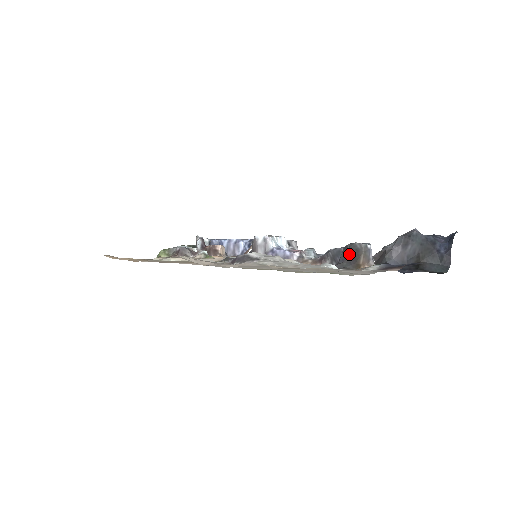
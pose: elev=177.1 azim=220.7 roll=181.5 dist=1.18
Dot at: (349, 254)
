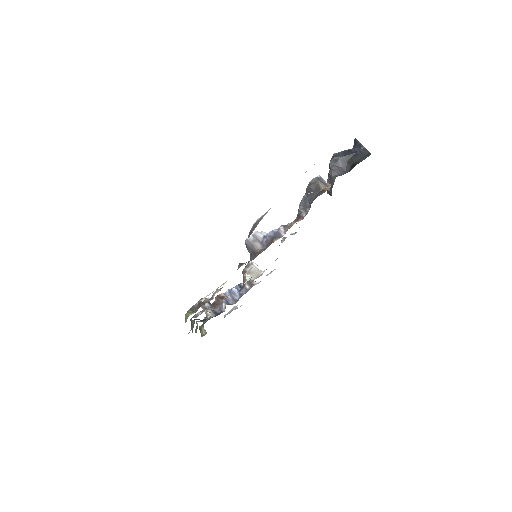
Dot at: (312, 191)
